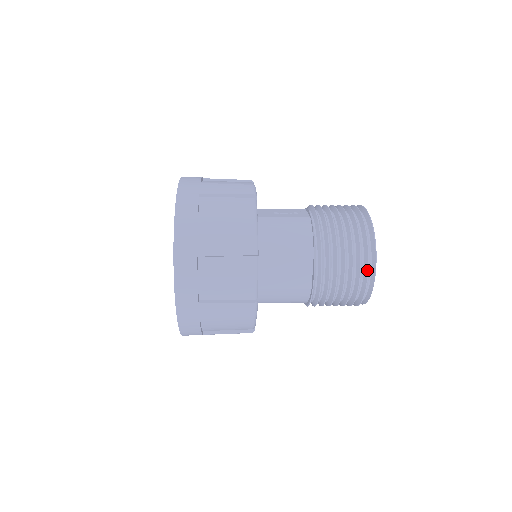
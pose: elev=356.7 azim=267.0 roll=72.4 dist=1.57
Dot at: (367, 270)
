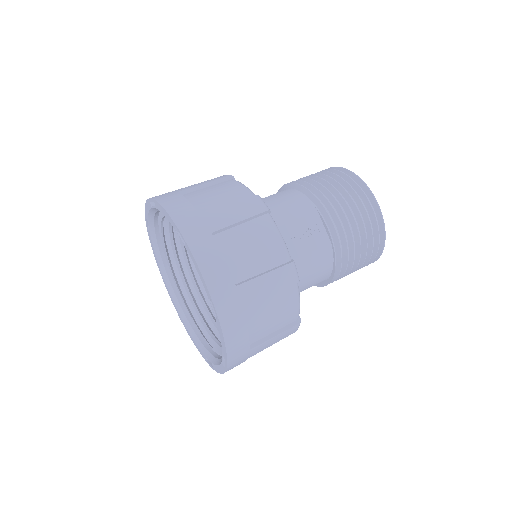
Dot at: occluded
